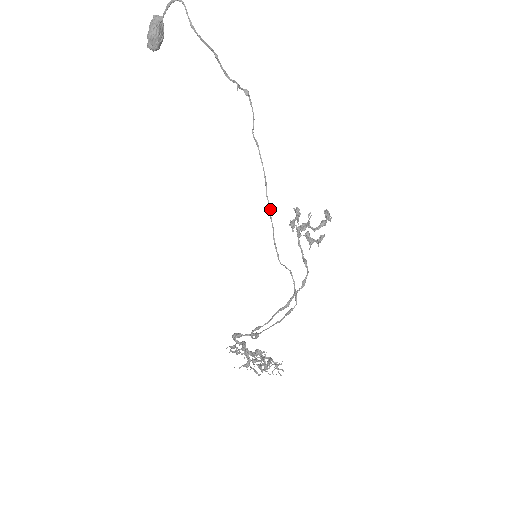
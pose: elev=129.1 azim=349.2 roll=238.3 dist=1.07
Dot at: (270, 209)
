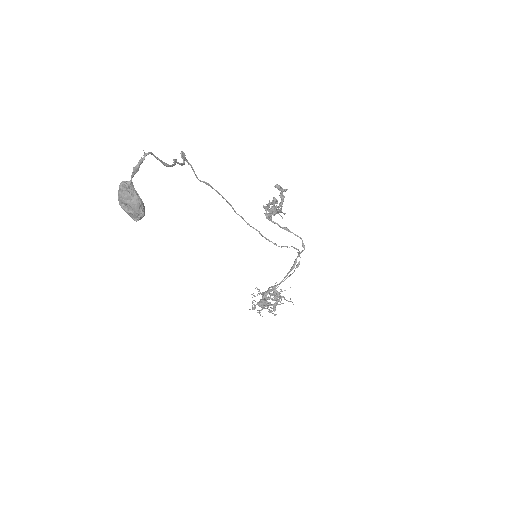
Dot at: occluded
